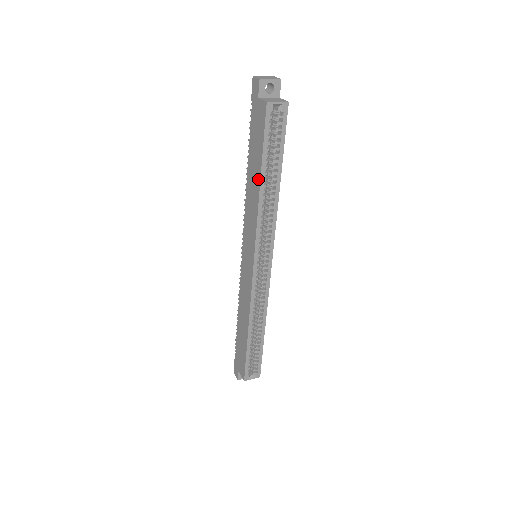
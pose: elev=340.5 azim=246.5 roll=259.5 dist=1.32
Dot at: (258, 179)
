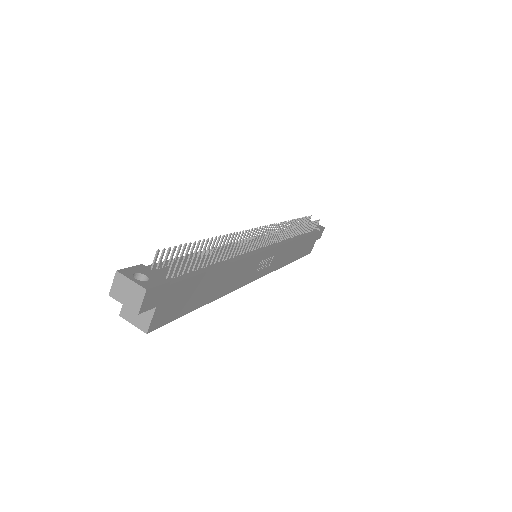
Dot at: occluded
